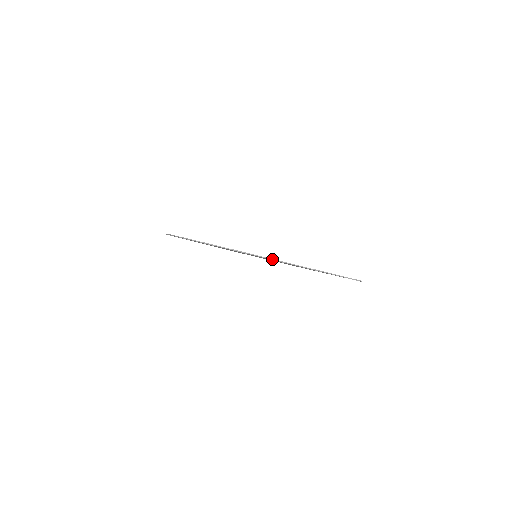
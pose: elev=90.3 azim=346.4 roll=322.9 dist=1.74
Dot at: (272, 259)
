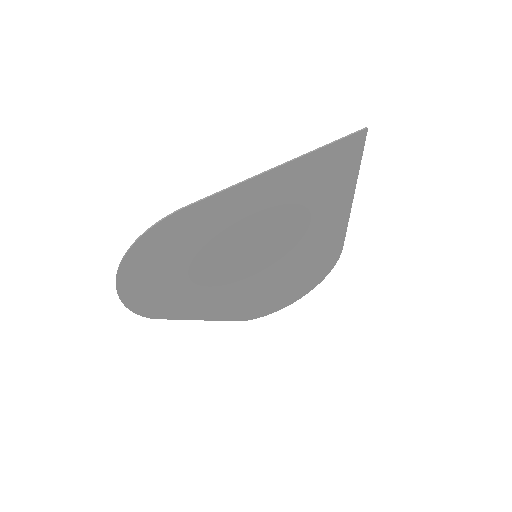
Dot at: (231, 186)
